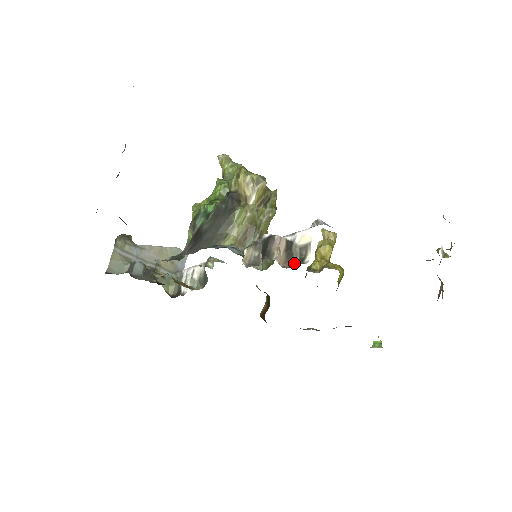
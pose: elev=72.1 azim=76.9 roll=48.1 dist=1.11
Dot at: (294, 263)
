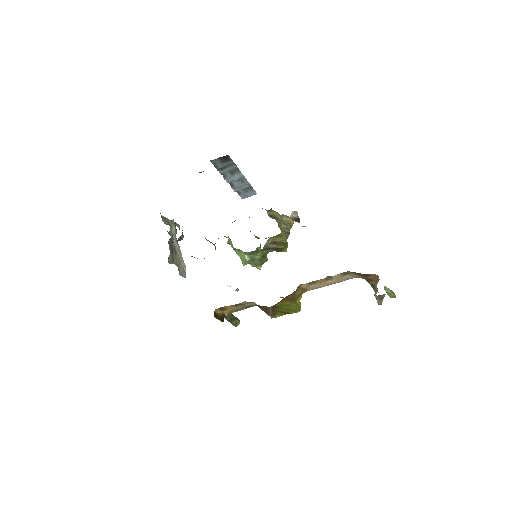
Dot at: occluded
